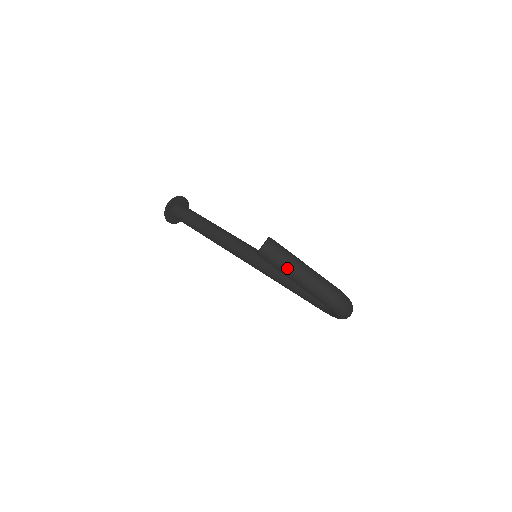
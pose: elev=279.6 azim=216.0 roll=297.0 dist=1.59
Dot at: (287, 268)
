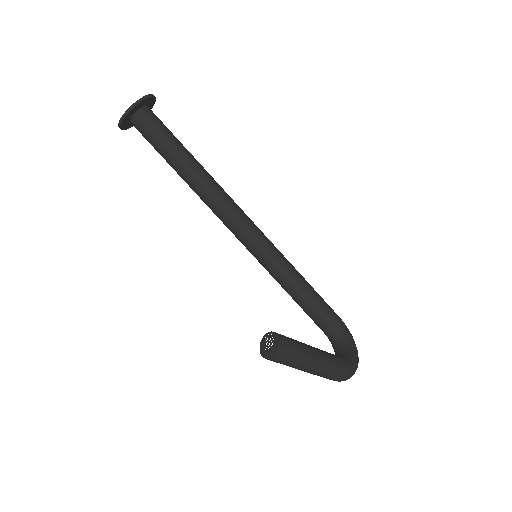
Dot at: (295, 368)
